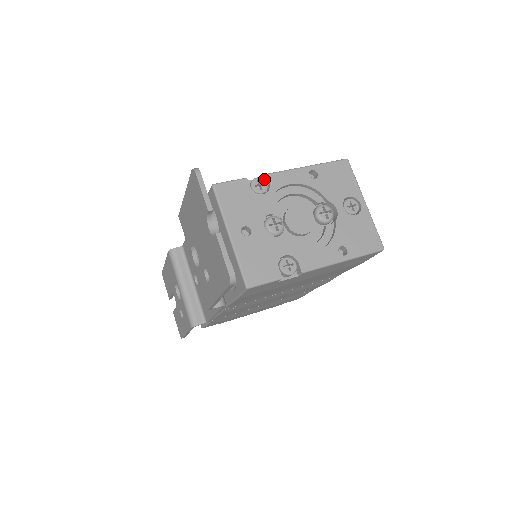
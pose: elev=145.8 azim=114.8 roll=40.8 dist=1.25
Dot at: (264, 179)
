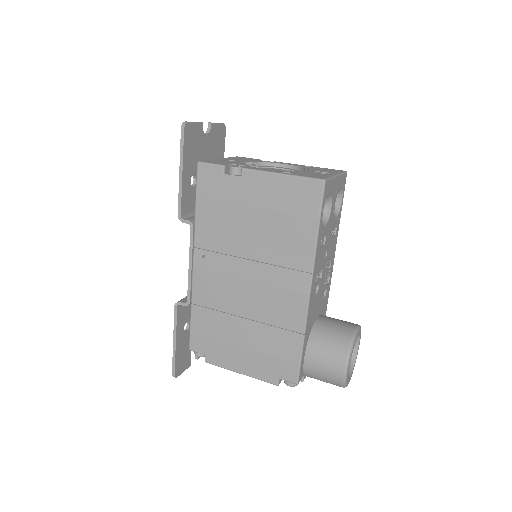
Dot at: occluded
